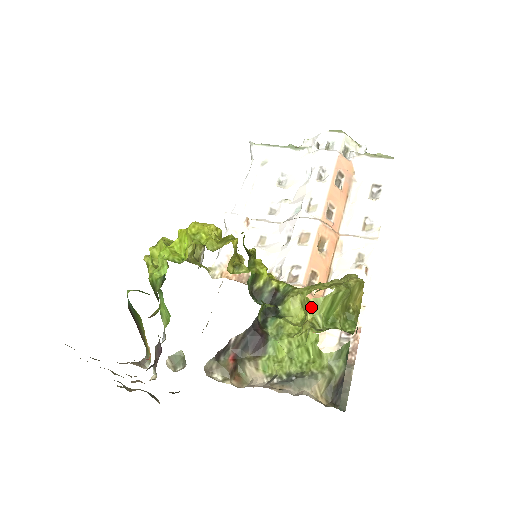
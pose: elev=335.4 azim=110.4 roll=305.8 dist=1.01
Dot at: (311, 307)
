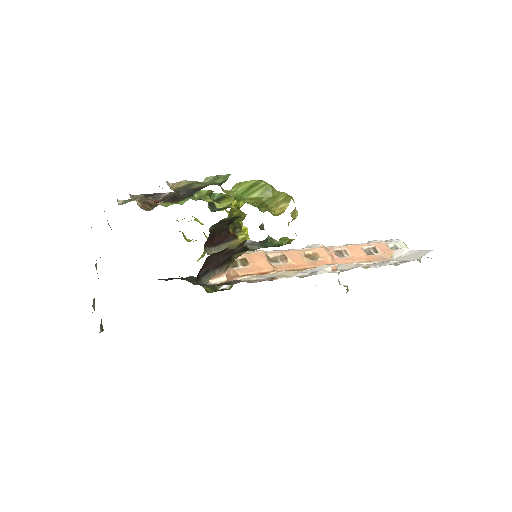
Dot at: (233, 187)
